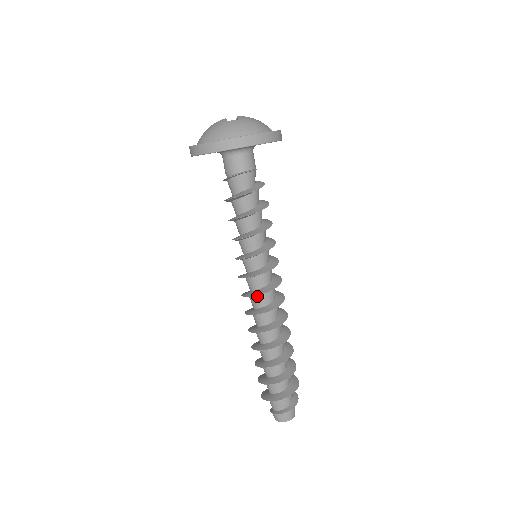
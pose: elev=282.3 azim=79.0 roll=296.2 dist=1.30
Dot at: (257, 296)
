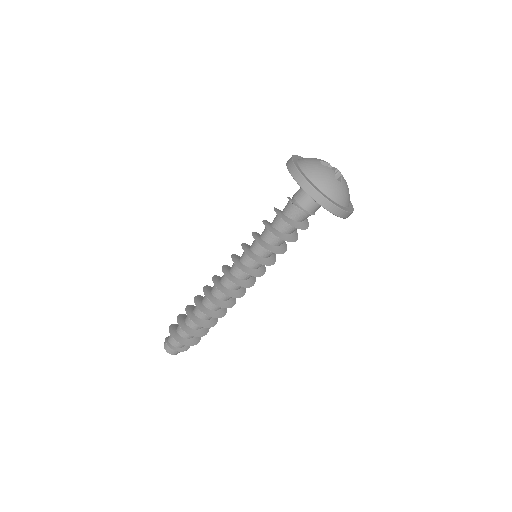
Dot at: (233, 281)
